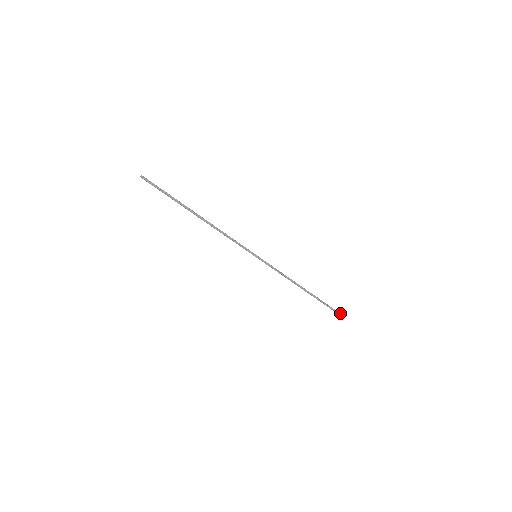
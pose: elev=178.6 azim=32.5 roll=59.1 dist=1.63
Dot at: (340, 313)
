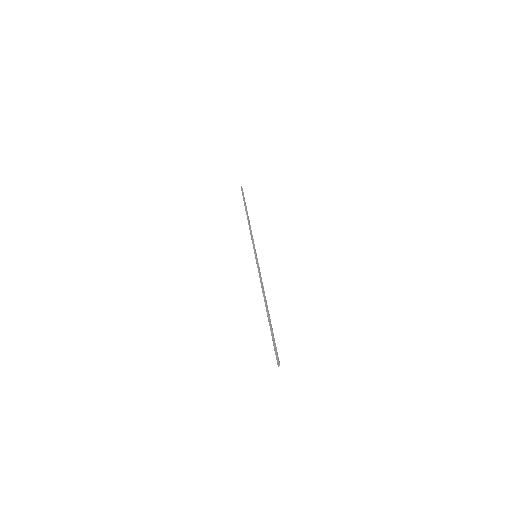
Dot at: occluded
